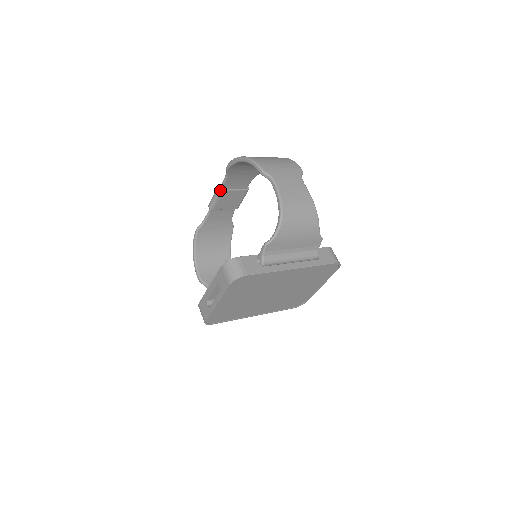
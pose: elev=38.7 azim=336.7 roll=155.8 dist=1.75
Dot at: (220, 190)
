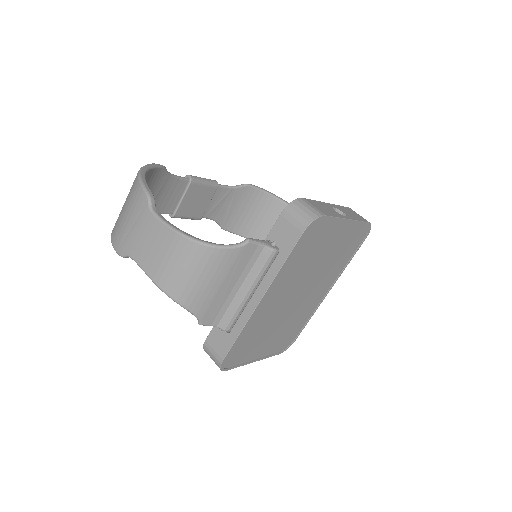
Dot at: (173, 217)
